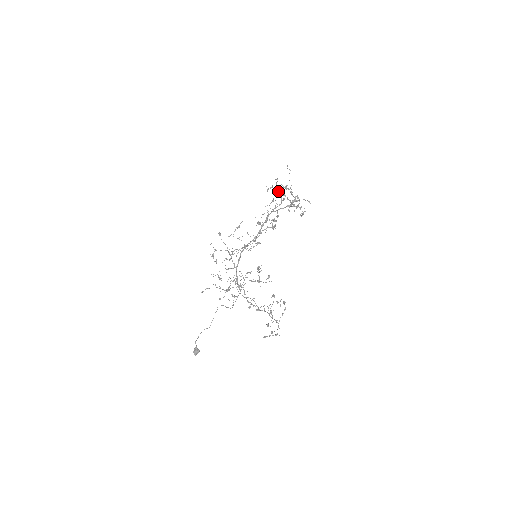
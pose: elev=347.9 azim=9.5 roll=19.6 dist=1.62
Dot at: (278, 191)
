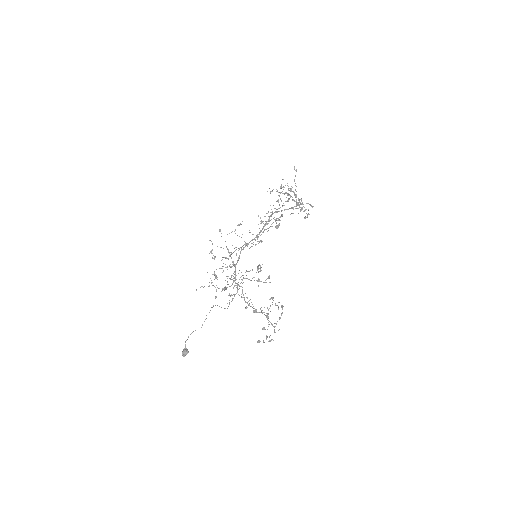
Dot at: (282, 193)
